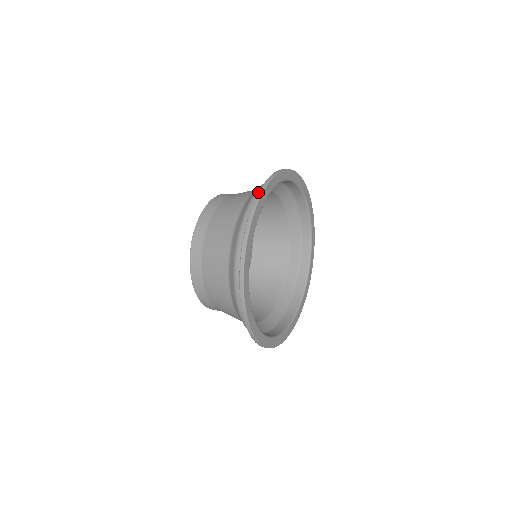
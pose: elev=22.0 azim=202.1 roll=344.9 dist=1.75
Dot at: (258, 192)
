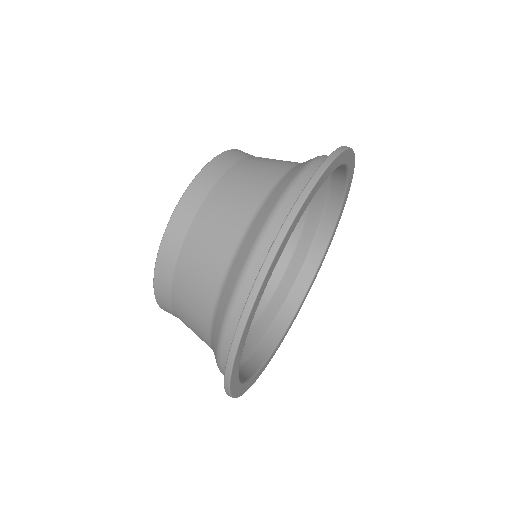
Dot at: (296, 200)
